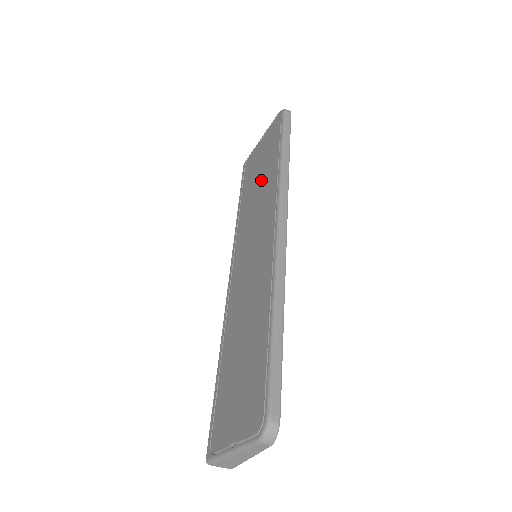
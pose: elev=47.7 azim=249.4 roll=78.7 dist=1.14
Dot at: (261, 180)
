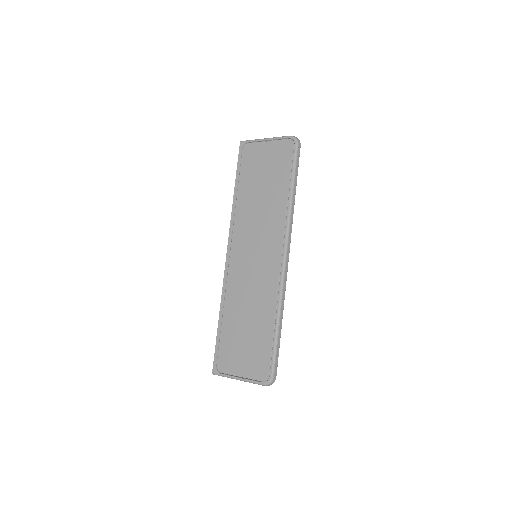
Dot at: (267, 193)
